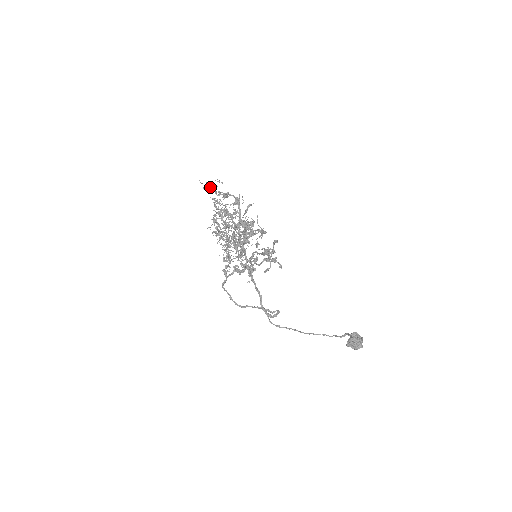
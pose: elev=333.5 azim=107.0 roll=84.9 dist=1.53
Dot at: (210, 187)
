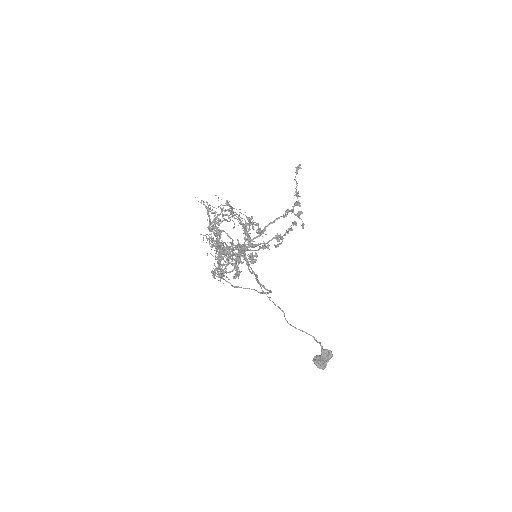
Dot at: (207, 207)
